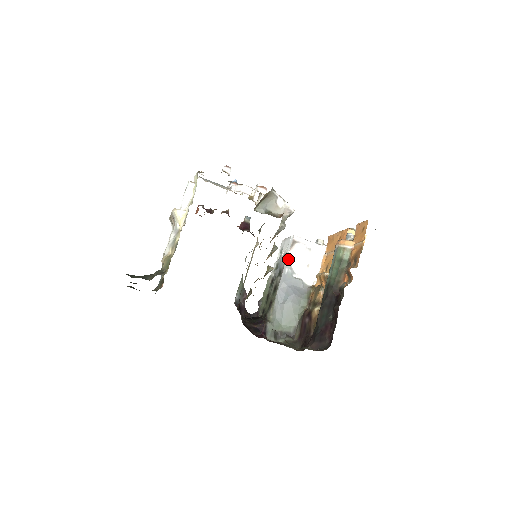
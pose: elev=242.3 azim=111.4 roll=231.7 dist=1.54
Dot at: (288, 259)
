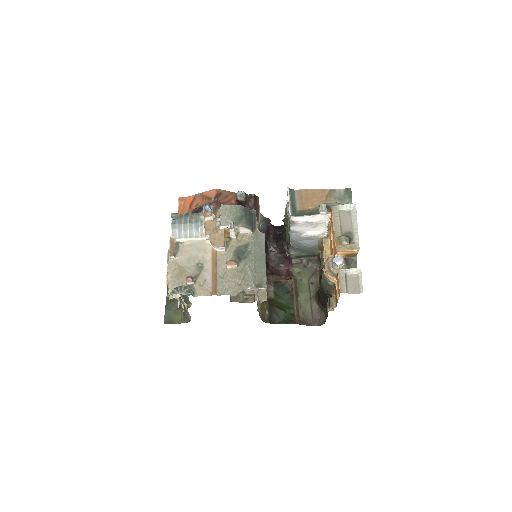
Dot at: (292, 229)
